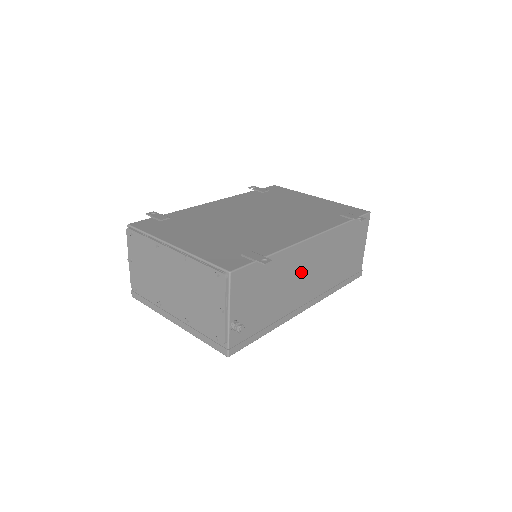
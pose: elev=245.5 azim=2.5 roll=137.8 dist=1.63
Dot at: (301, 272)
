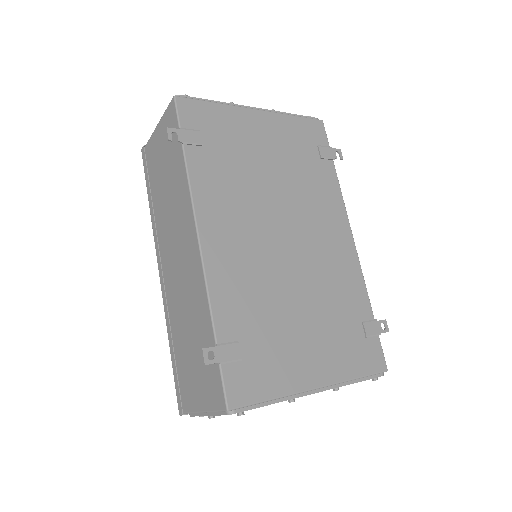
Dot at: occluded
